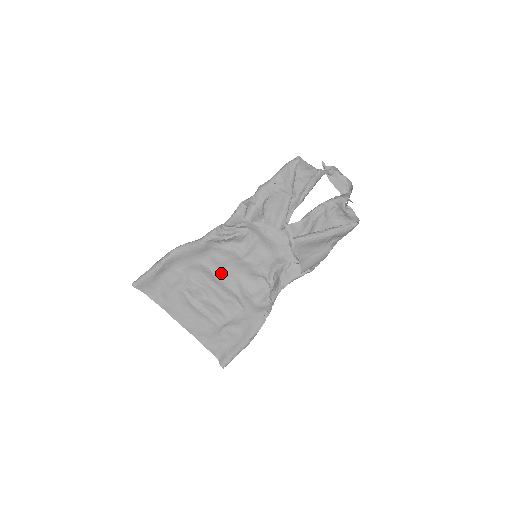
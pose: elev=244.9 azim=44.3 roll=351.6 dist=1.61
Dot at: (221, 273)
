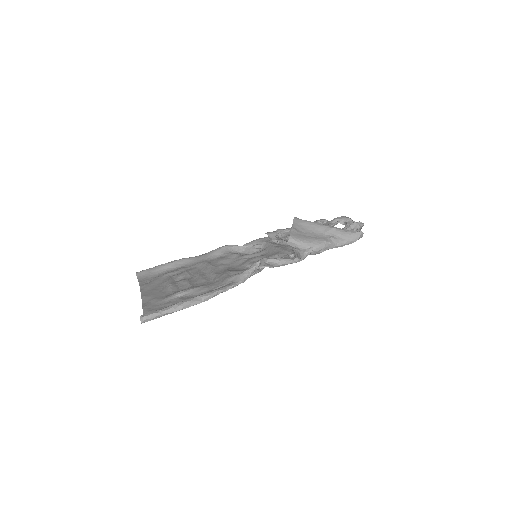
Dot at: (216, 266)
